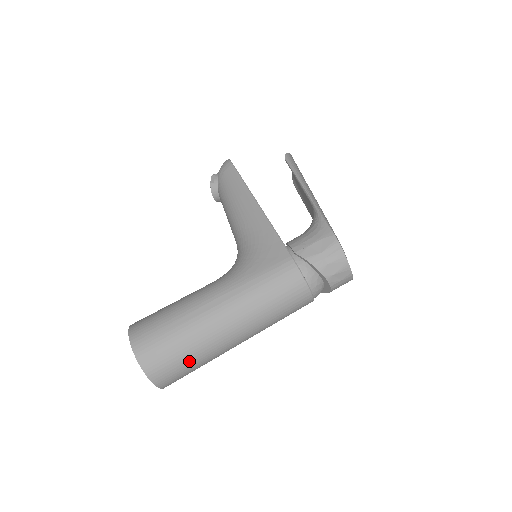
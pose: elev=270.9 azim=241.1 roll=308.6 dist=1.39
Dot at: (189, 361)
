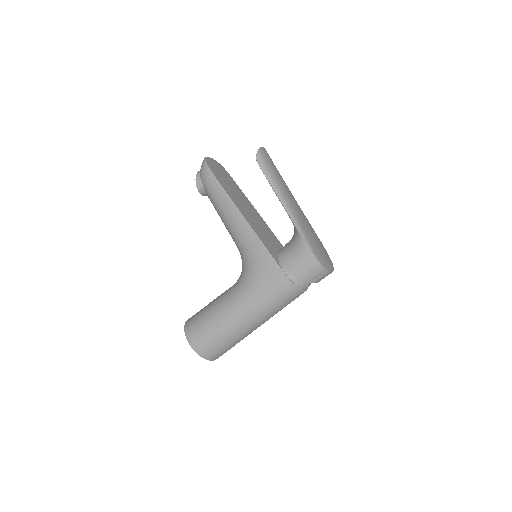
Dot at: (233, 345)
